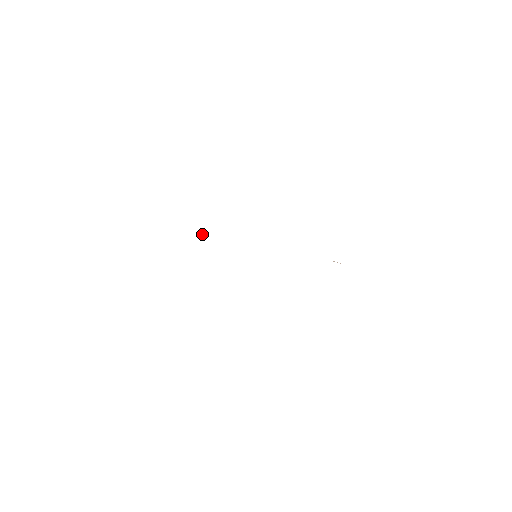
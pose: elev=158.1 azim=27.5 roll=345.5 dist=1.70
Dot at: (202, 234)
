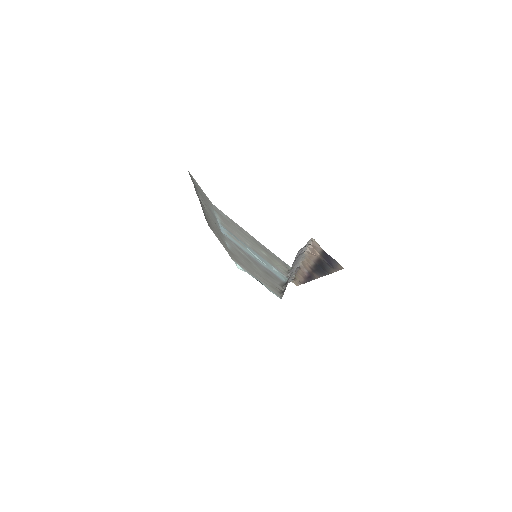
Dot at: (237, 264)
